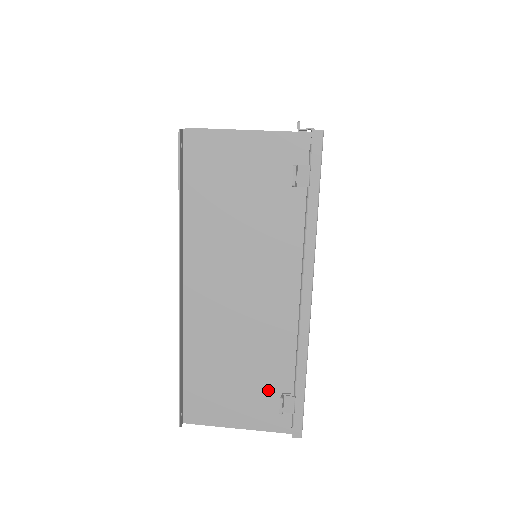
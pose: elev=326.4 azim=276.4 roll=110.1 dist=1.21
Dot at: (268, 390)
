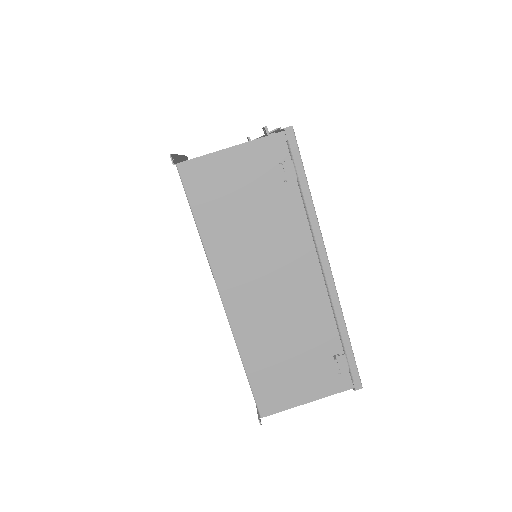
Dot at: occluded
